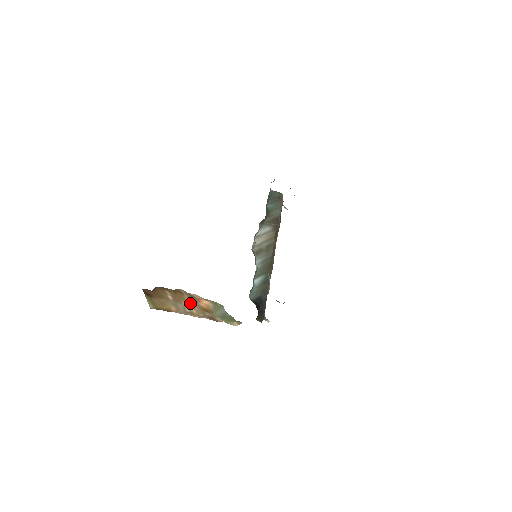
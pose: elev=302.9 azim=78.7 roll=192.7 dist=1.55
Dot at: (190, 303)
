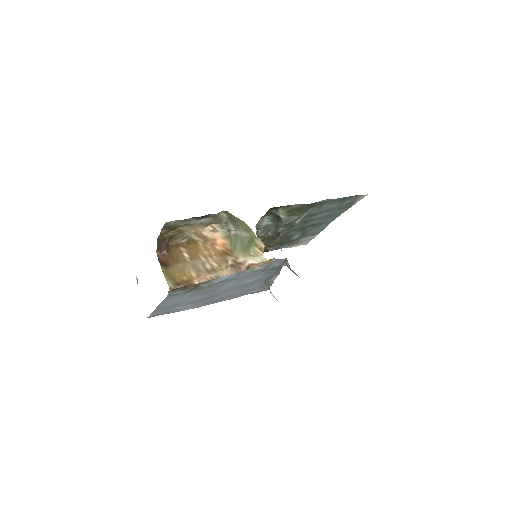
Dot at: (207, 253)
